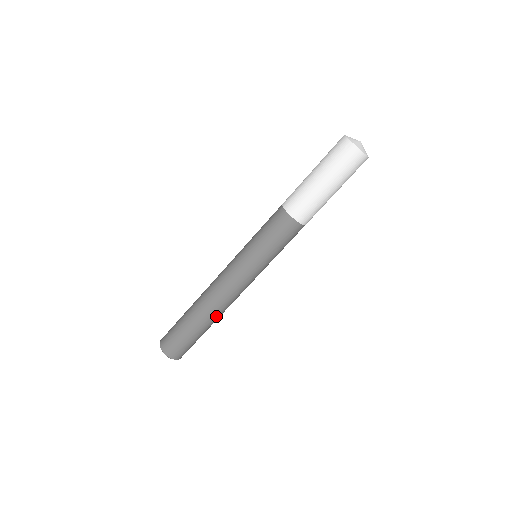
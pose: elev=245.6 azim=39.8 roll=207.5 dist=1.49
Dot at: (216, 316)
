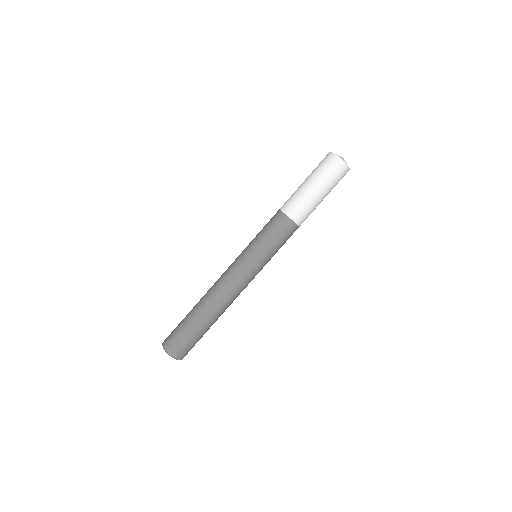
Dot at: occluded
